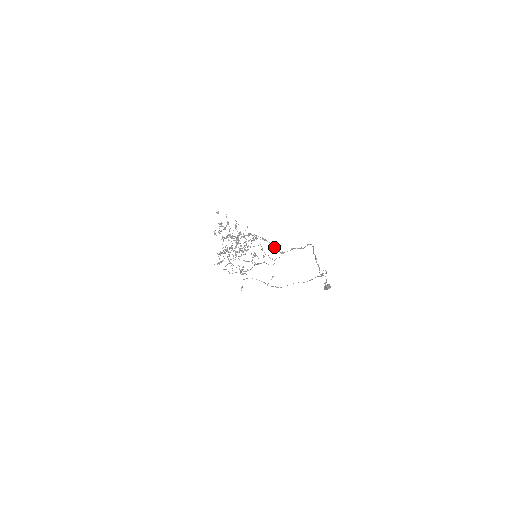
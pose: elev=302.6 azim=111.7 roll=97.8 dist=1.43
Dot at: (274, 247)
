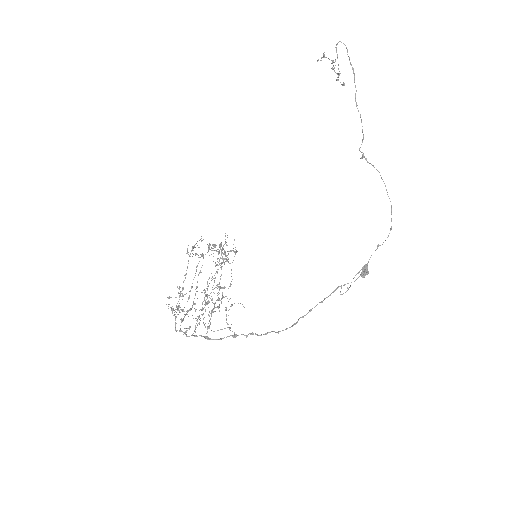
Dot at: (220, 339)
